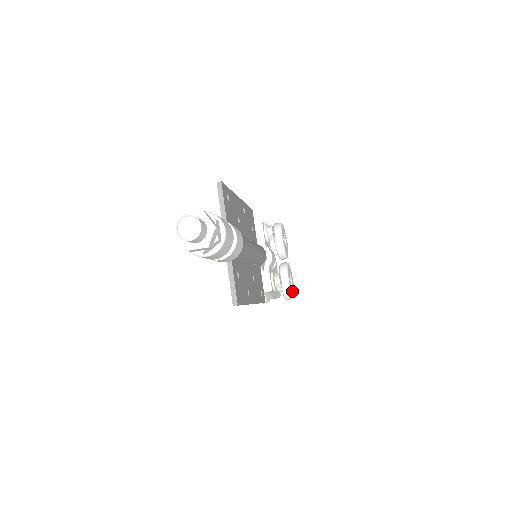
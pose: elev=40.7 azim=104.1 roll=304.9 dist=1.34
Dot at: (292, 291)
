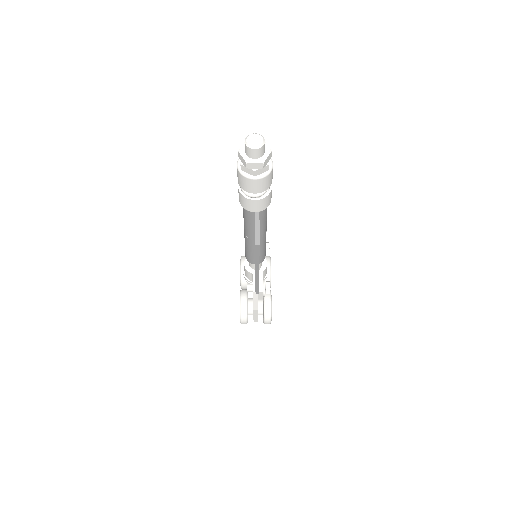
Dot at: occluded
